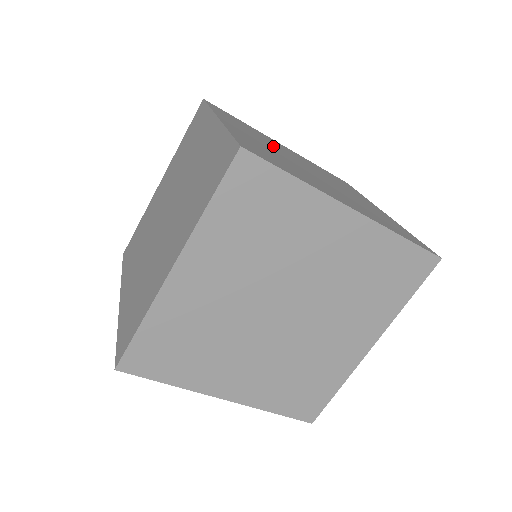
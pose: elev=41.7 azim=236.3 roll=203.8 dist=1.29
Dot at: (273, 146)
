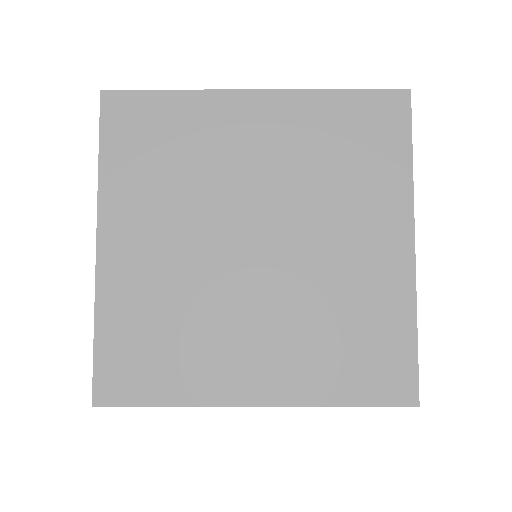
Dot at: (200, 206)
